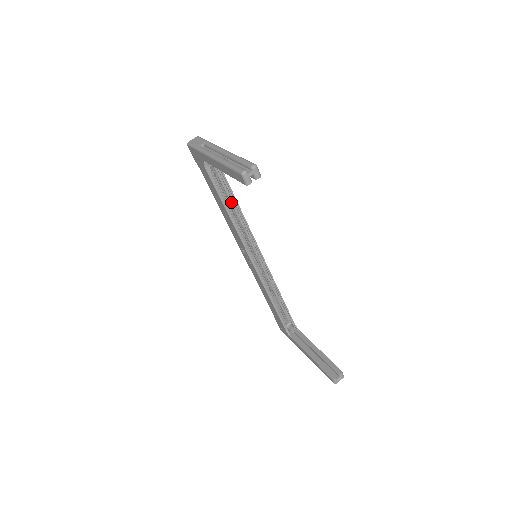
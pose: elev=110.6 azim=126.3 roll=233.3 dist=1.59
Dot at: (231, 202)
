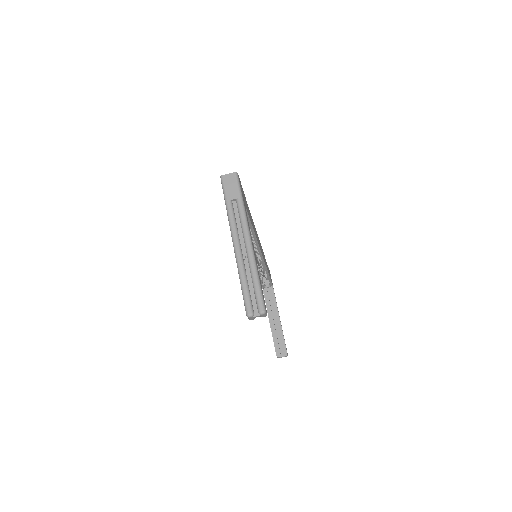
Dot at: occluded
